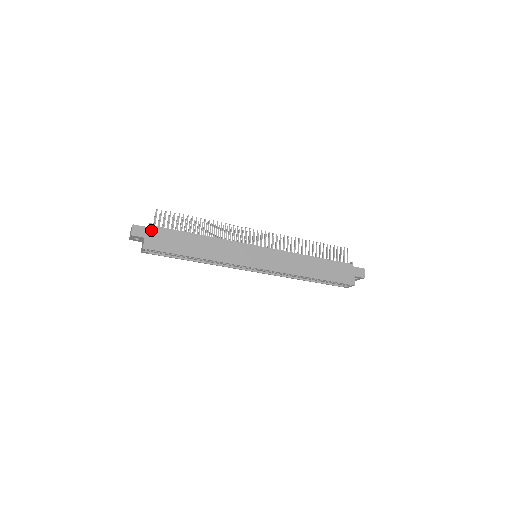
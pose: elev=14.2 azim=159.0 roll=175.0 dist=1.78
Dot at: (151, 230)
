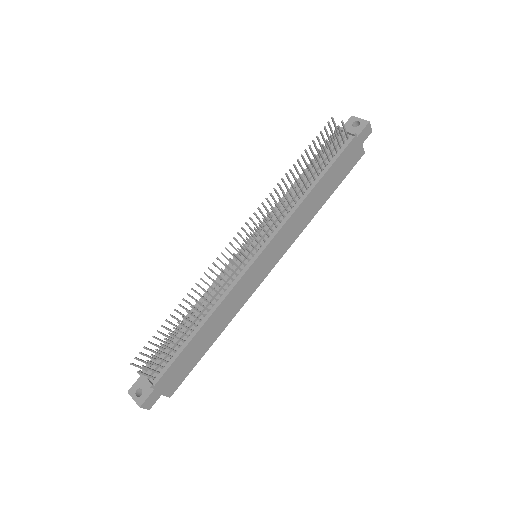
Dot at: (159, 387)
